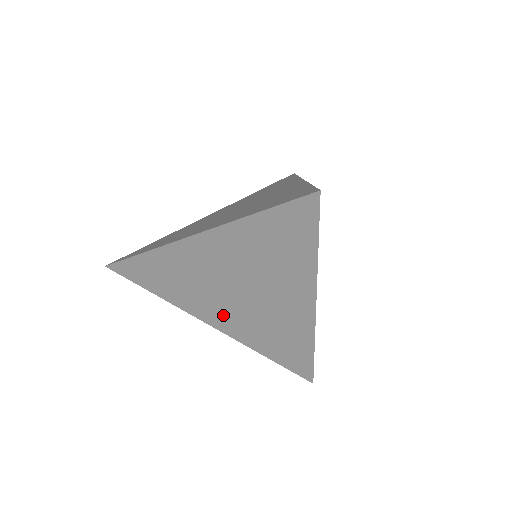
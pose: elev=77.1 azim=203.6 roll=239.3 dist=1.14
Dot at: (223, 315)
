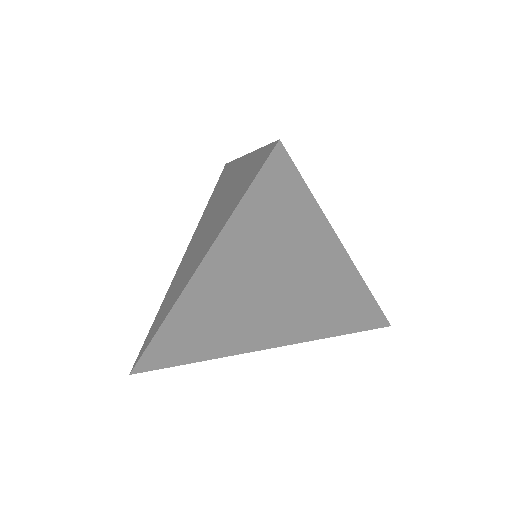
Dot at: (270, 331)
